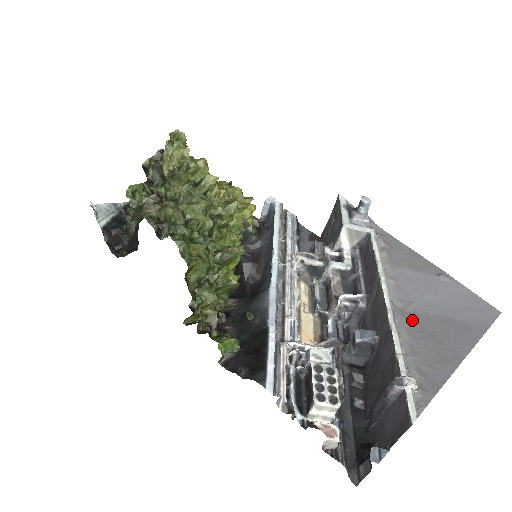
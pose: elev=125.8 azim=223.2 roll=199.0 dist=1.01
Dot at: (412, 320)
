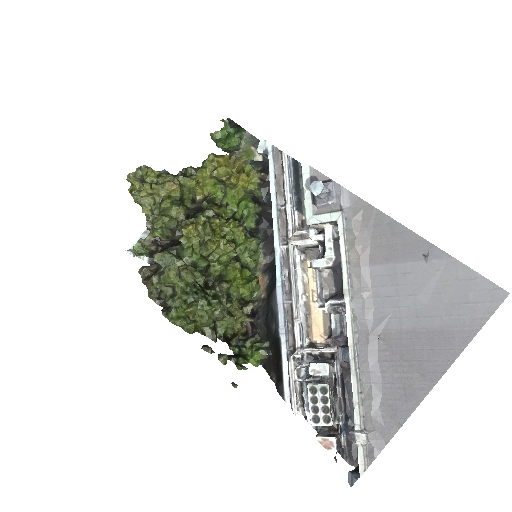
Dot at: (380, 346)
